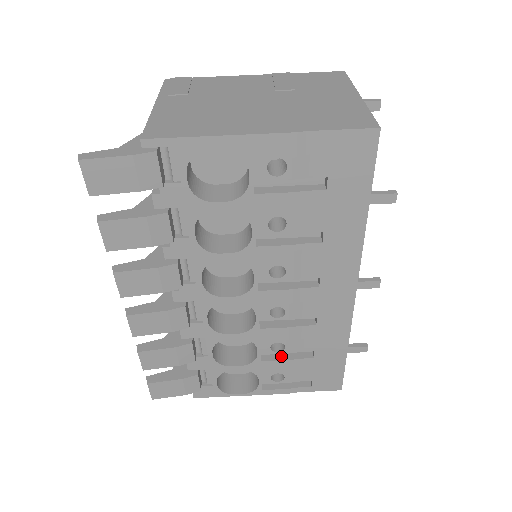
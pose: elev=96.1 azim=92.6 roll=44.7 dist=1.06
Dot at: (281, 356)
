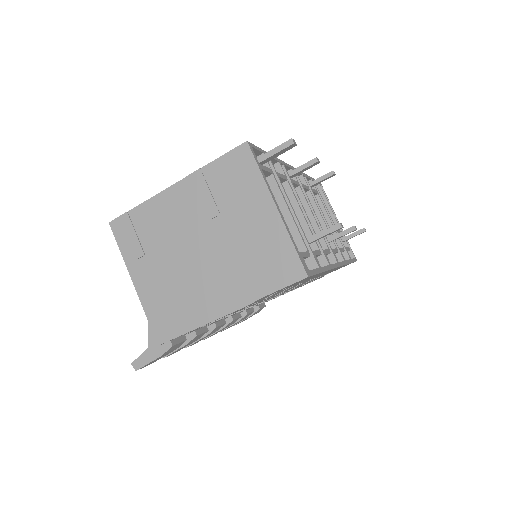
Dot at: occluded
